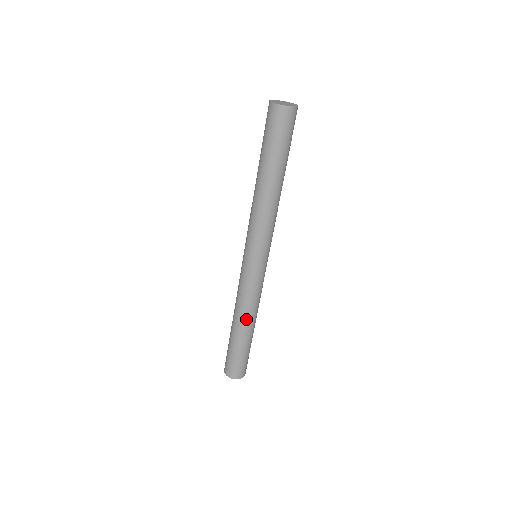
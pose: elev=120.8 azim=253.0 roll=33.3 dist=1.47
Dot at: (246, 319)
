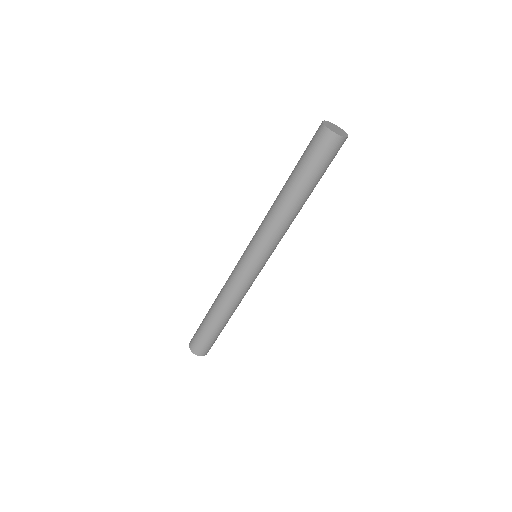
Dot at: (223, 307)
